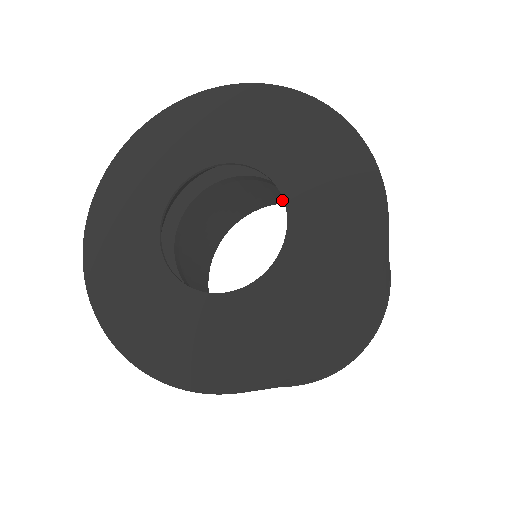
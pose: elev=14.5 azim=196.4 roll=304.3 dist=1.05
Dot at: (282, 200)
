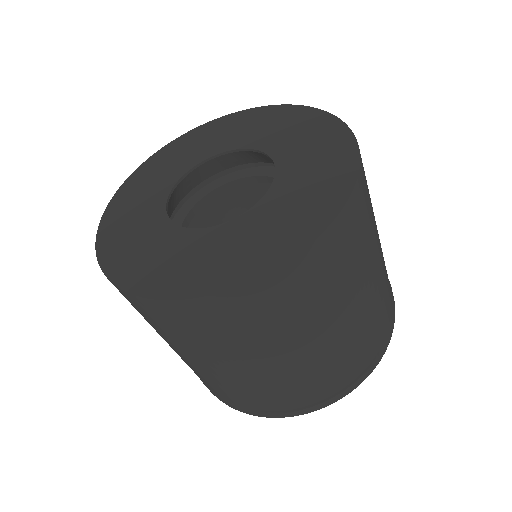
Dot at: occluded
